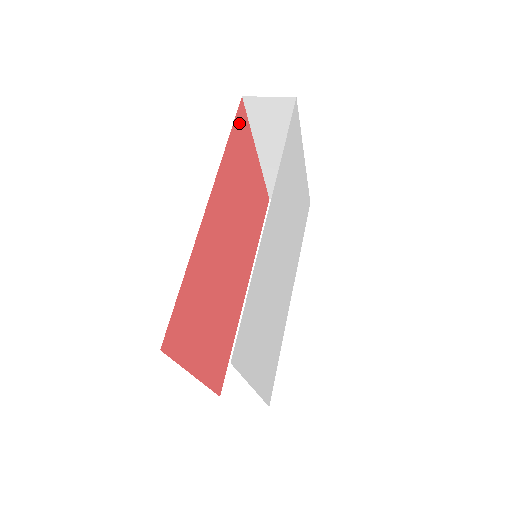
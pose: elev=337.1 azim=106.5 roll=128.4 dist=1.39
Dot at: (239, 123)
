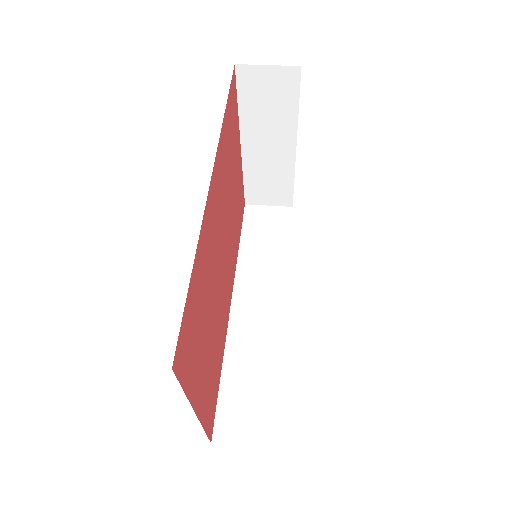
Dot at: (232, 95)
